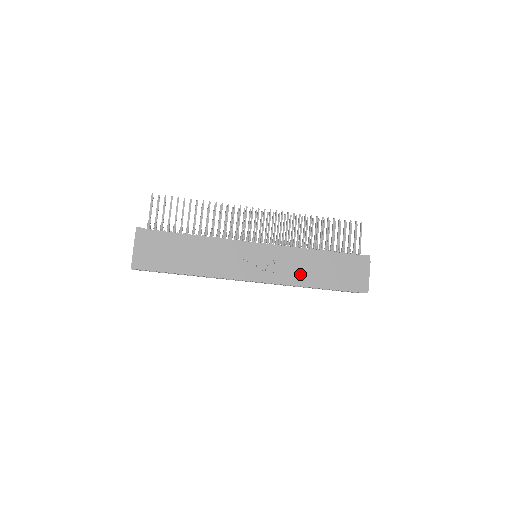
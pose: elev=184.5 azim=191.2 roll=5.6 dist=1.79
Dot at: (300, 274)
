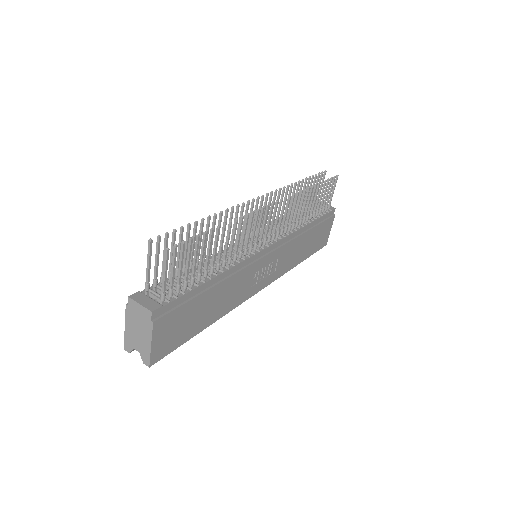
Dot at: (292, 259)
